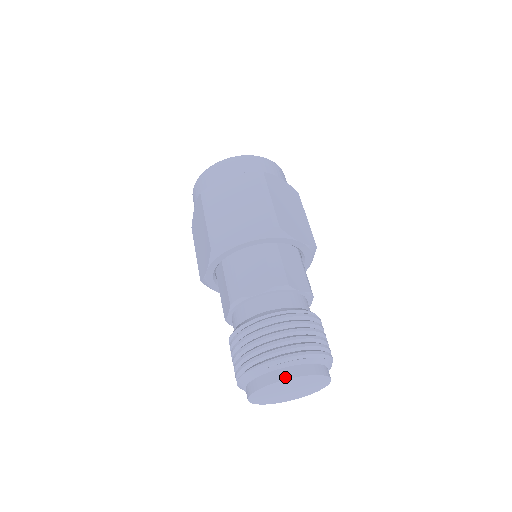
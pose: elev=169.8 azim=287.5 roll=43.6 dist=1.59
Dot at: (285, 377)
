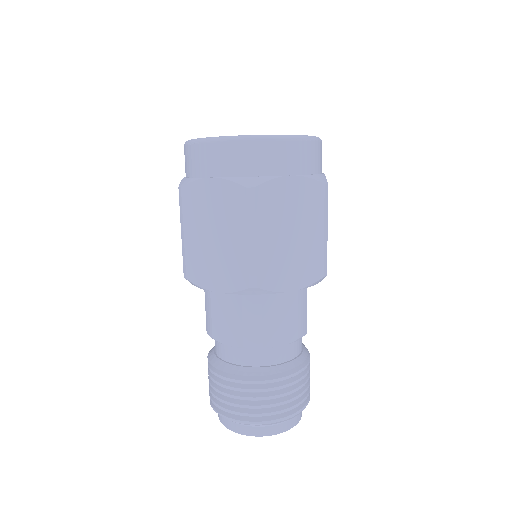
Dot at: (240, 432)
